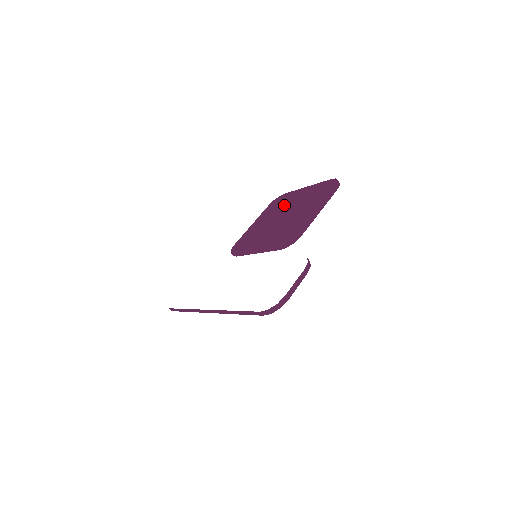
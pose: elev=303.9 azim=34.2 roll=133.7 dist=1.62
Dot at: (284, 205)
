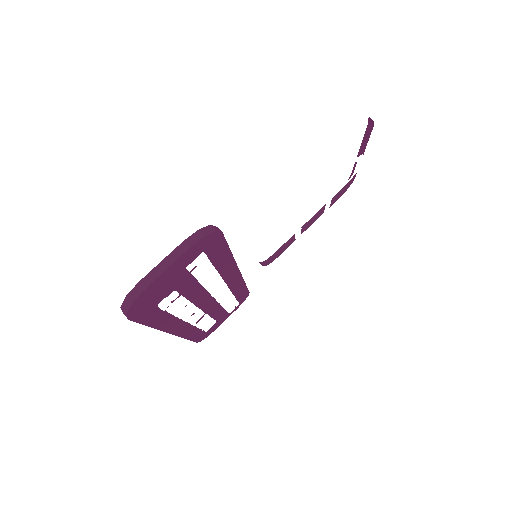
Dot at: occluded
